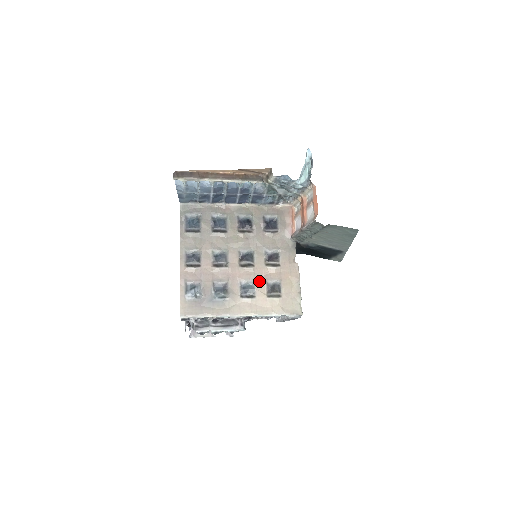
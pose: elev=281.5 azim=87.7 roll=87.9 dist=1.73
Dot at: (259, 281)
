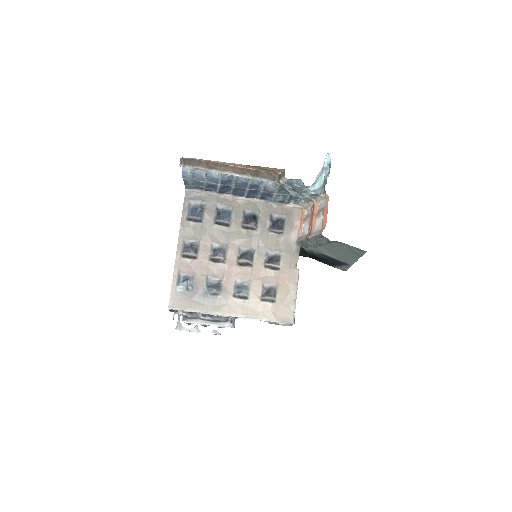
Dot at: (255, 283)
